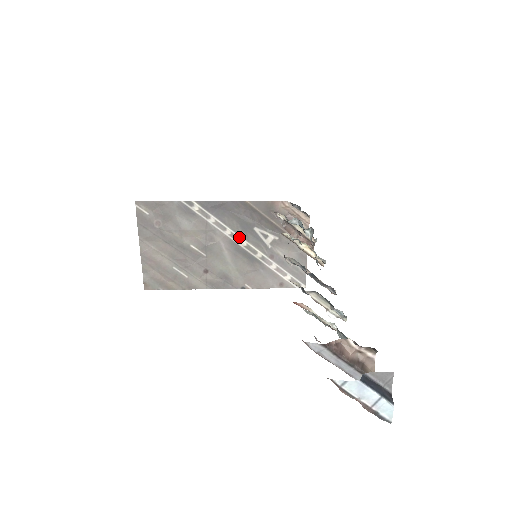
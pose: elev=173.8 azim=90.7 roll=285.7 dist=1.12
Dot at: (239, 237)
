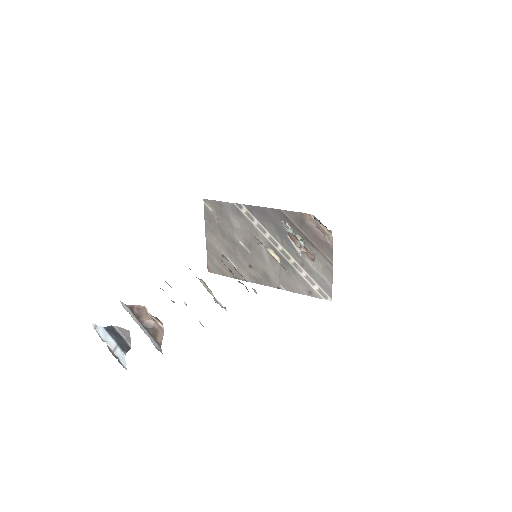
Dot at: (276, 241)
